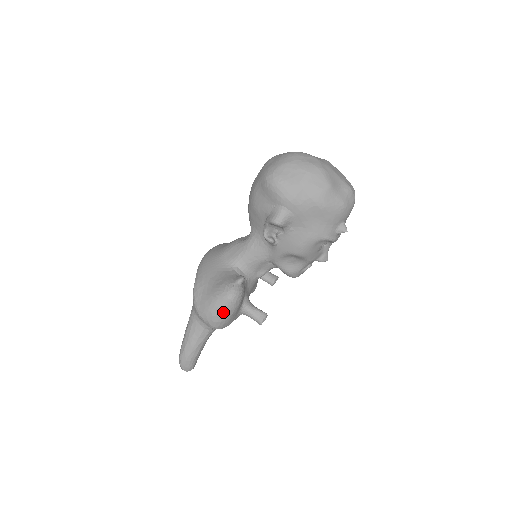
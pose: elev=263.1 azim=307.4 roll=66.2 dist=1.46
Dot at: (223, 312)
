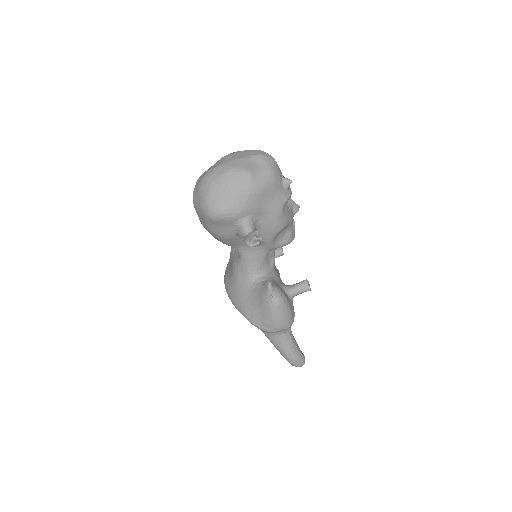
Dot at: (284, 315)
